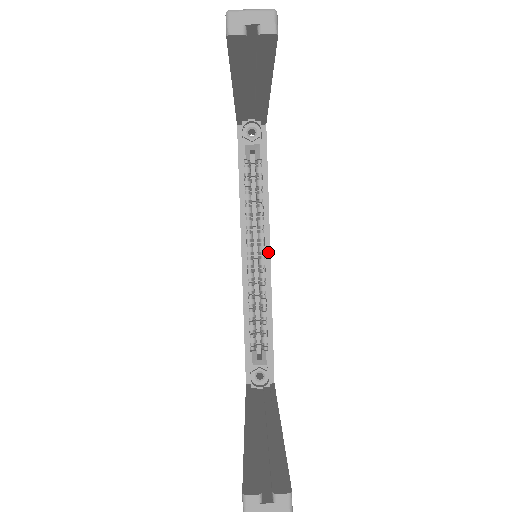
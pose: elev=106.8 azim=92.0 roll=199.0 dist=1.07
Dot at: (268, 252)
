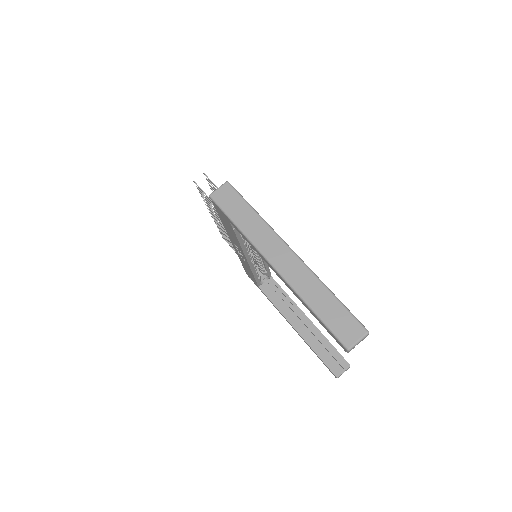
Dot at: occluded
